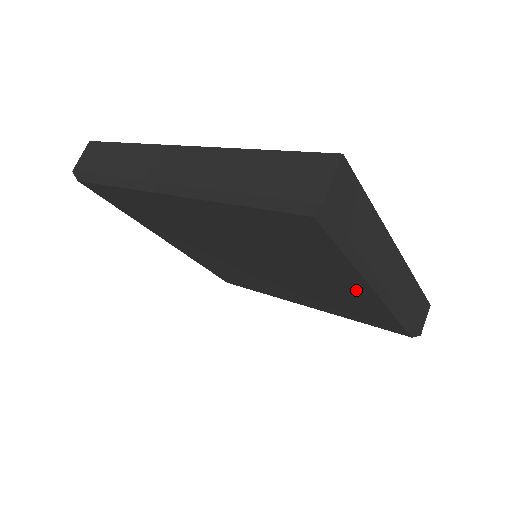
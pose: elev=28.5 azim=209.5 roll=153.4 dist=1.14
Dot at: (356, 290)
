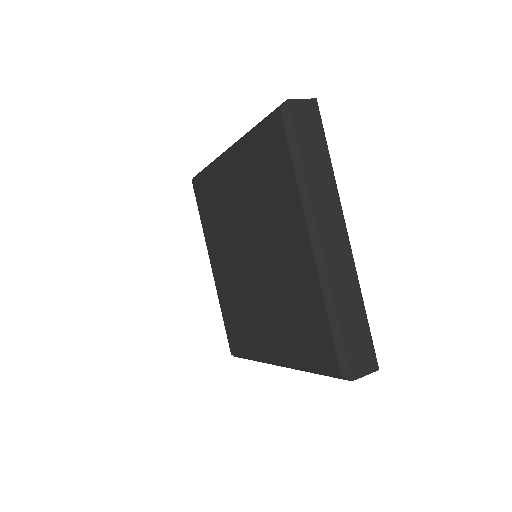
Dot at: (269, 346)
